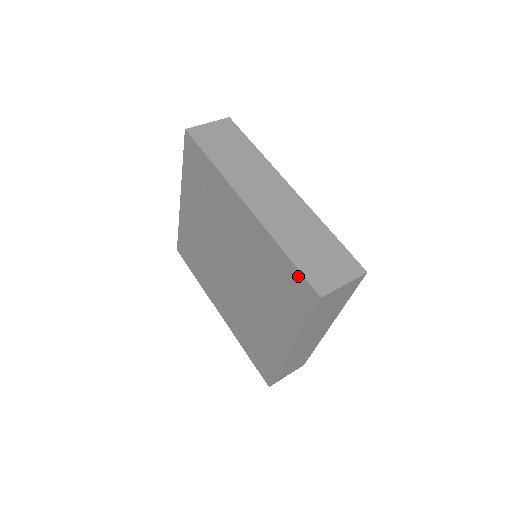
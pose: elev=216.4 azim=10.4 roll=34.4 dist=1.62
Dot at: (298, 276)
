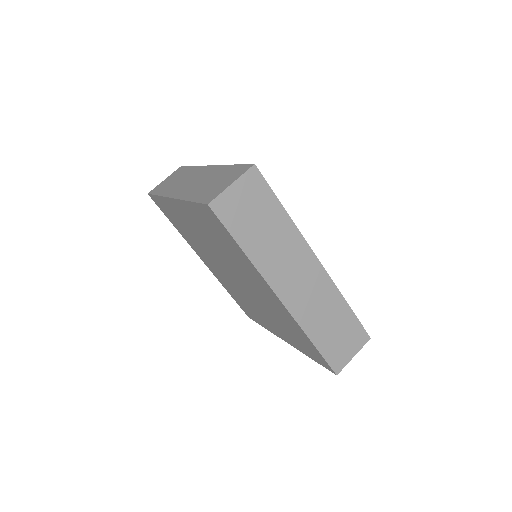
Dot at: (320, 356)
